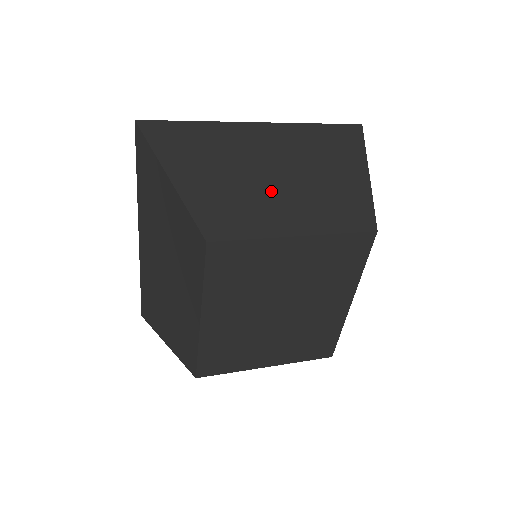
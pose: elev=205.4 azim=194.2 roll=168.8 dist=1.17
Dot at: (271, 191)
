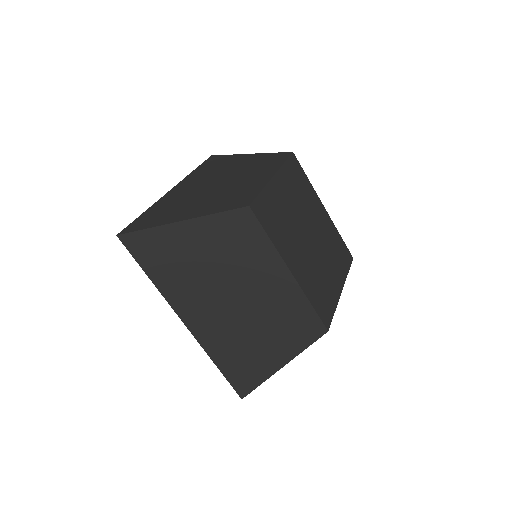
Dot at: (231, 184)
